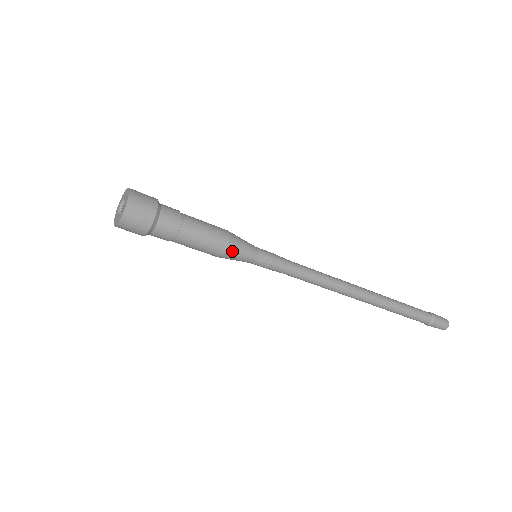
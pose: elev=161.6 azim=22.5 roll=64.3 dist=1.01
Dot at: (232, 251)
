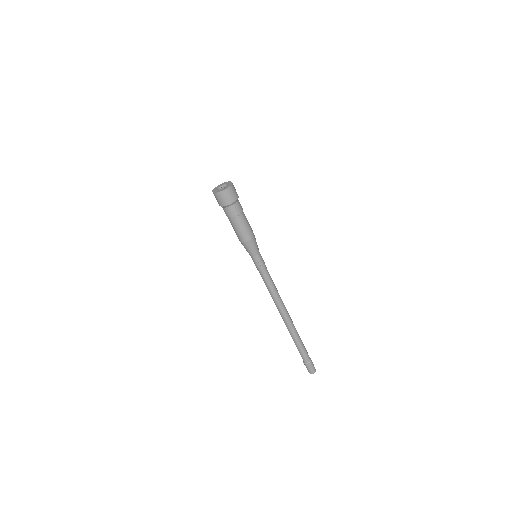
Dot at: (250, 244)
